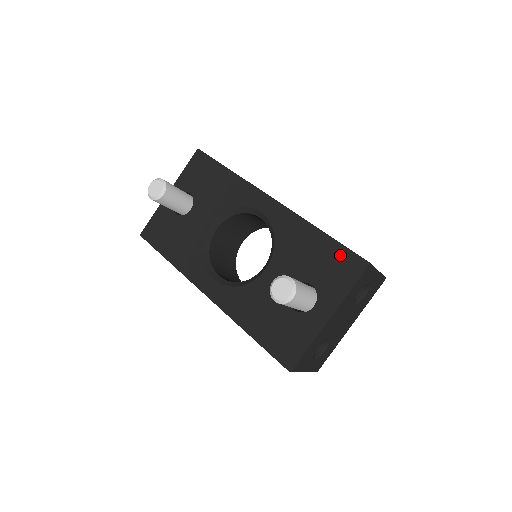
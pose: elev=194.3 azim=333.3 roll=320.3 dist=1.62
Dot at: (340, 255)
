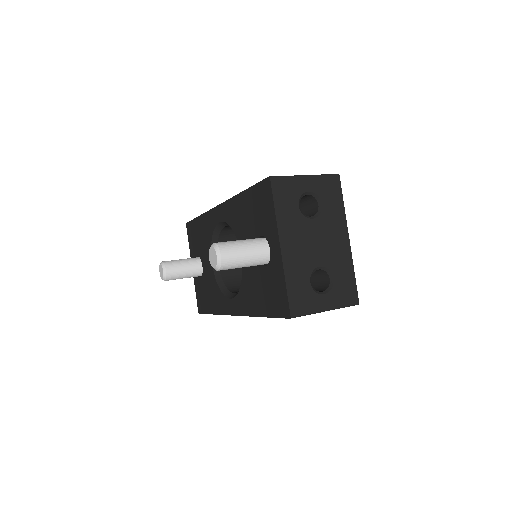
Dot at: (257, 194)
